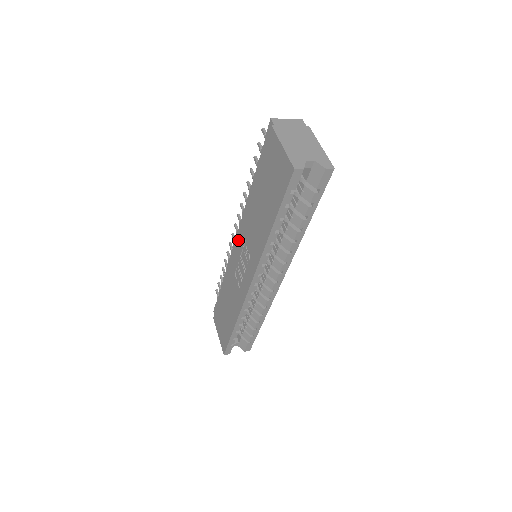
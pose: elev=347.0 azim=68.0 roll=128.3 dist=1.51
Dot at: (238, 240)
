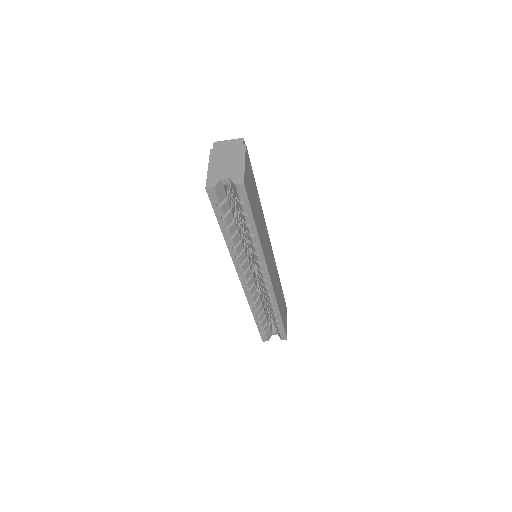
Dot at: occluded
